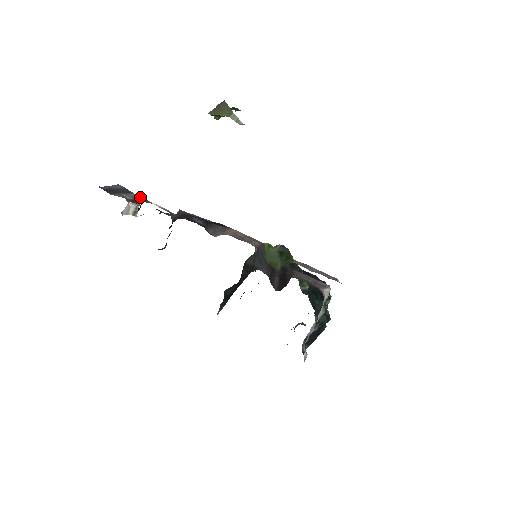
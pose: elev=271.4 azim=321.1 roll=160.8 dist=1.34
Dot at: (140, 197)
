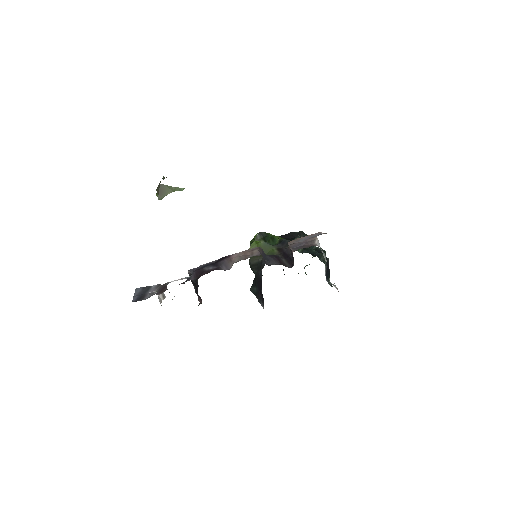
Dot at: (158, 285)
